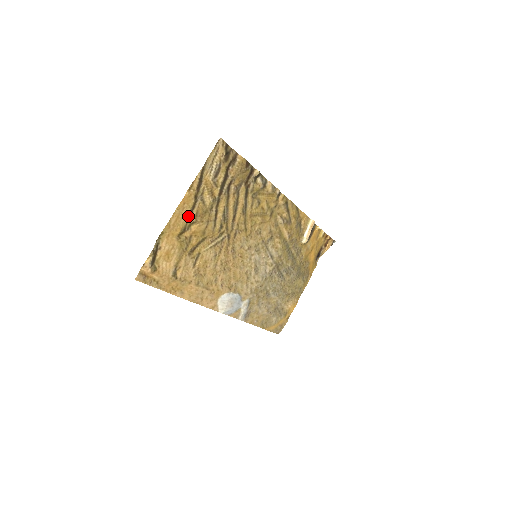
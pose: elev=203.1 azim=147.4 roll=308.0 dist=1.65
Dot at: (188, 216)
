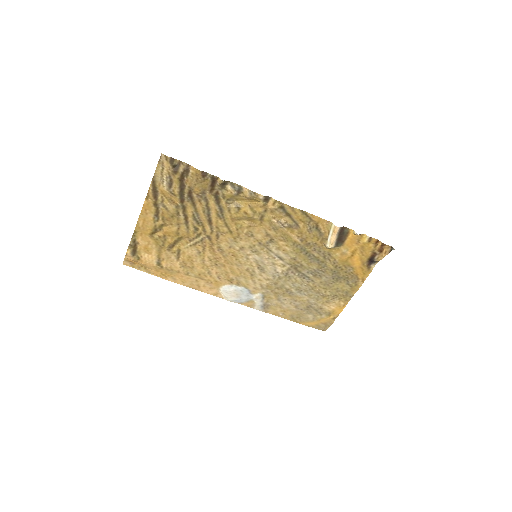
Dot at: (154, 220)
